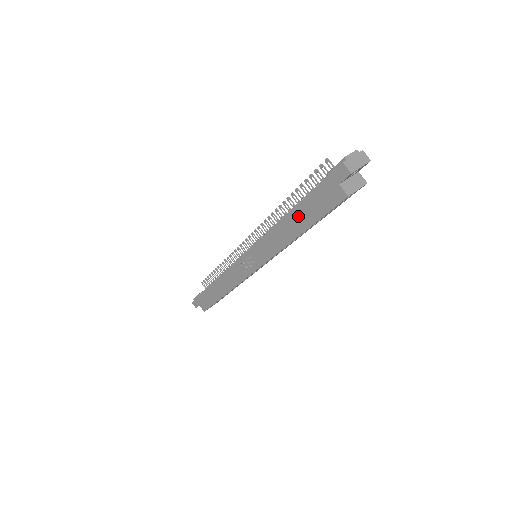
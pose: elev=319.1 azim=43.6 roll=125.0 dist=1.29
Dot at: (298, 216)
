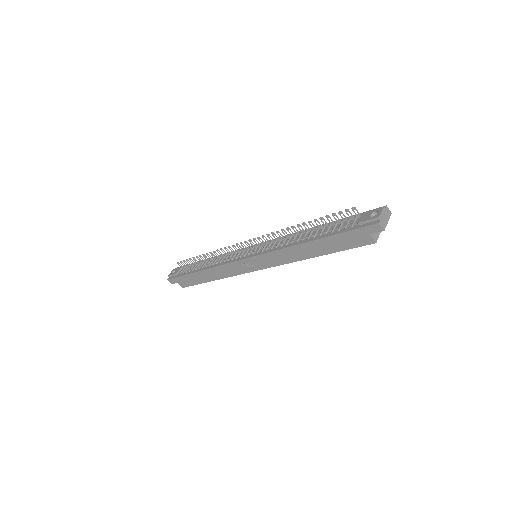
Dot at: (321, 245)
